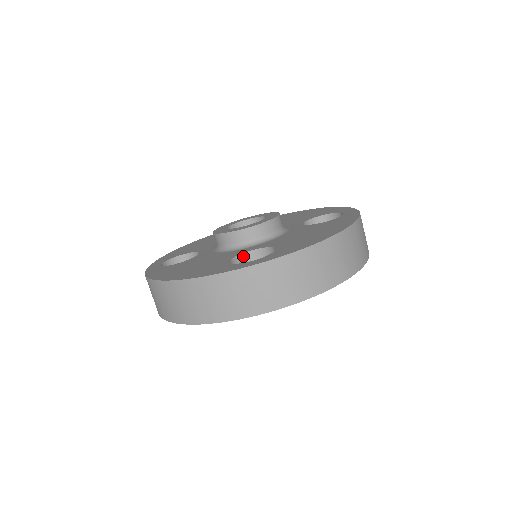
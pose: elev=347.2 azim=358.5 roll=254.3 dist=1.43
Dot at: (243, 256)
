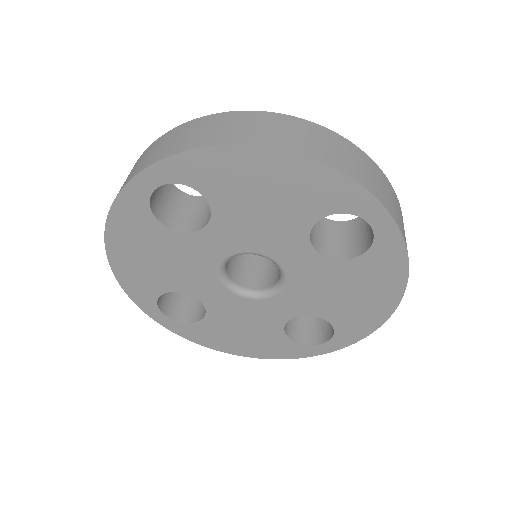
Dot at: occluded
